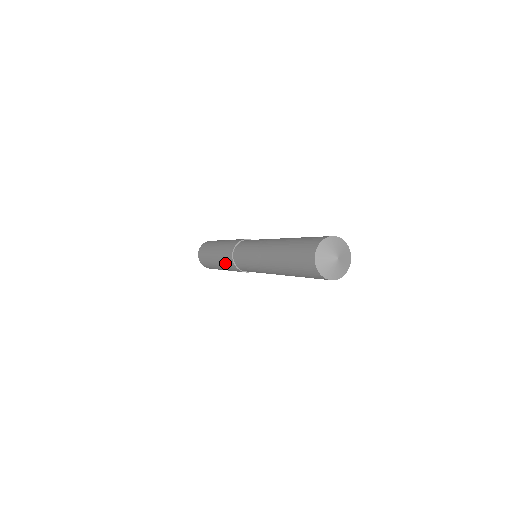
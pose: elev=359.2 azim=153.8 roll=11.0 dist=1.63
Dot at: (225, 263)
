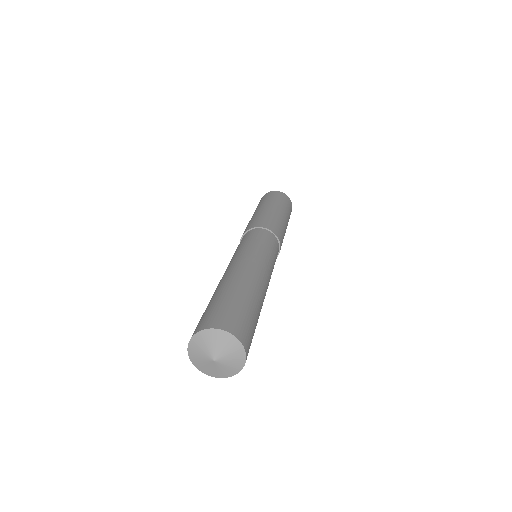
Dot at: occluded
